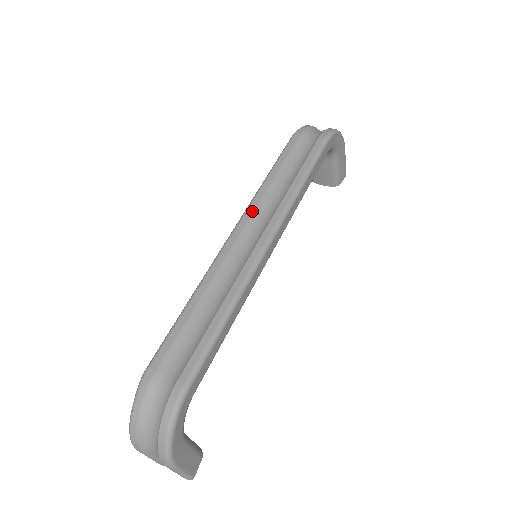
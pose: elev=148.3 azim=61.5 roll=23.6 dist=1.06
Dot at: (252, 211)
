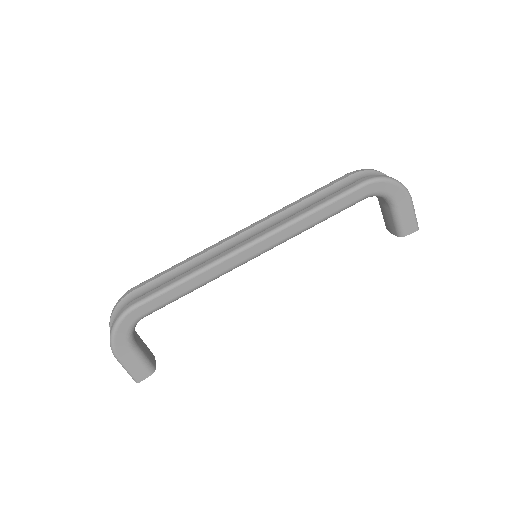
Dot at: (265, 220)
